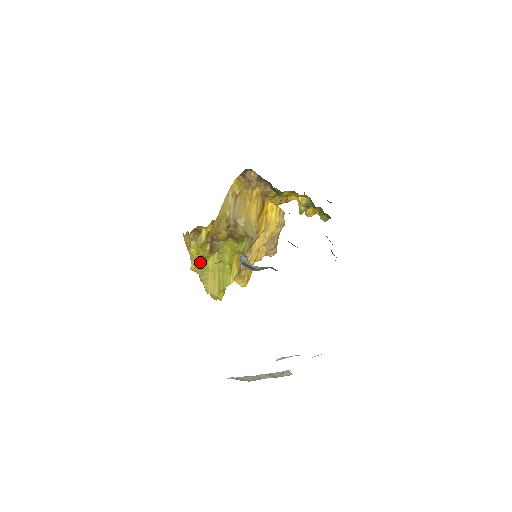
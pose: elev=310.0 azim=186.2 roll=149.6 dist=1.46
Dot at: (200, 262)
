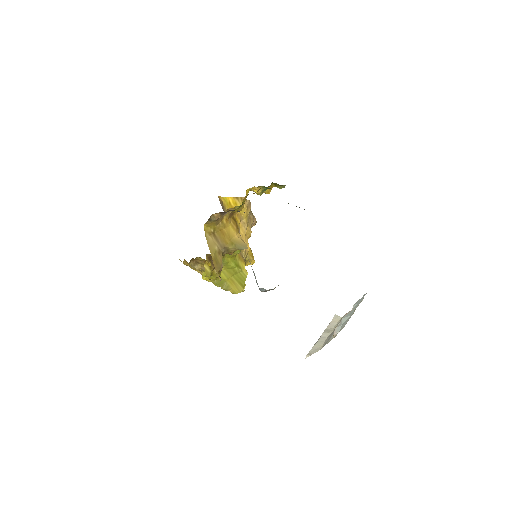
Dot at: (215, 281)
